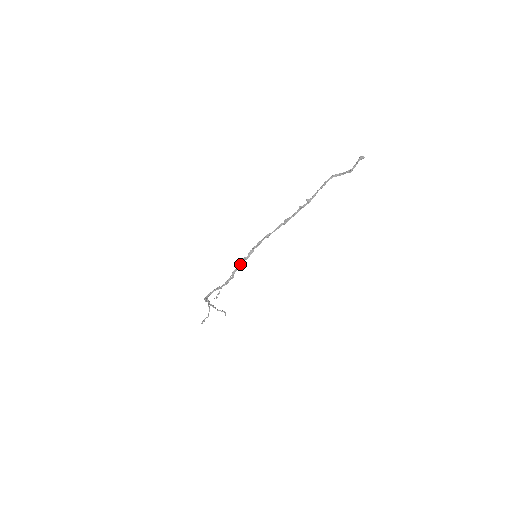
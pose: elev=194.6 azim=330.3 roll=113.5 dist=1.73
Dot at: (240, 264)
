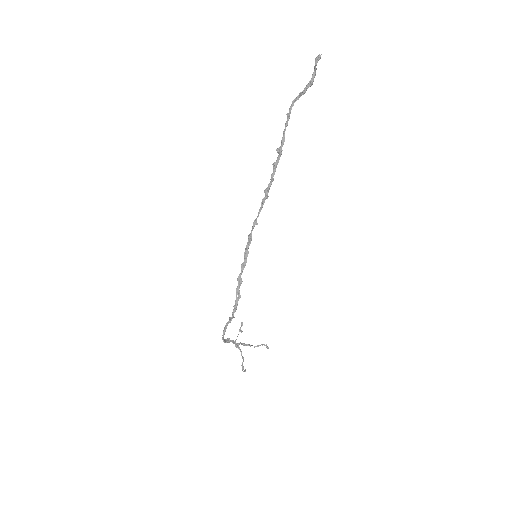
Dot at: (240, 276)
